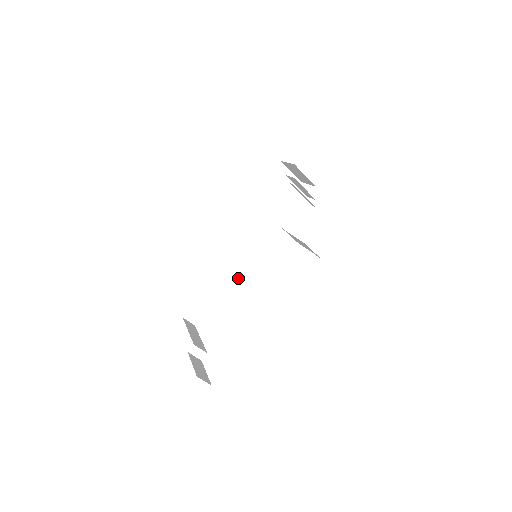
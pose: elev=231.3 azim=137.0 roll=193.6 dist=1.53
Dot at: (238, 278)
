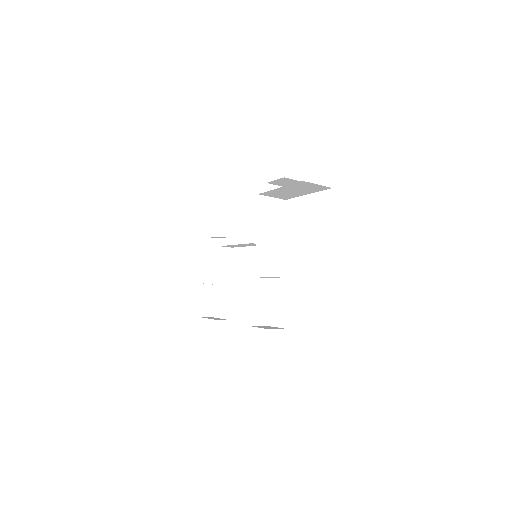
Dot at: (247, 245)
